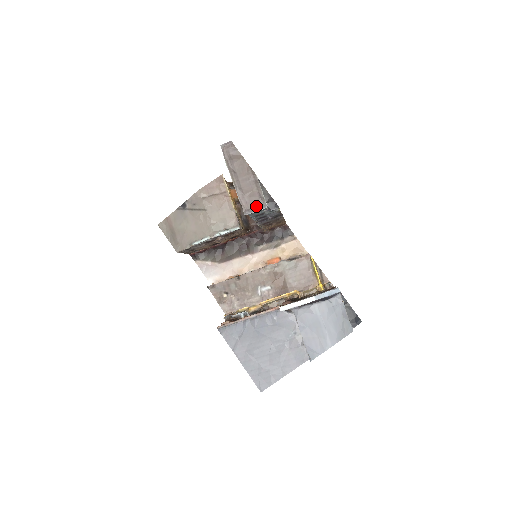
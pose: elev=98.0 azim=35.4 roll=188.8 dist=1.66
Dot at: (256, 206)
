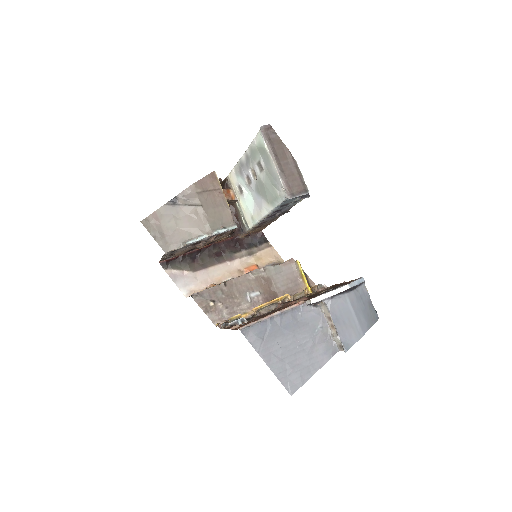
Dot at: (299, 190)
